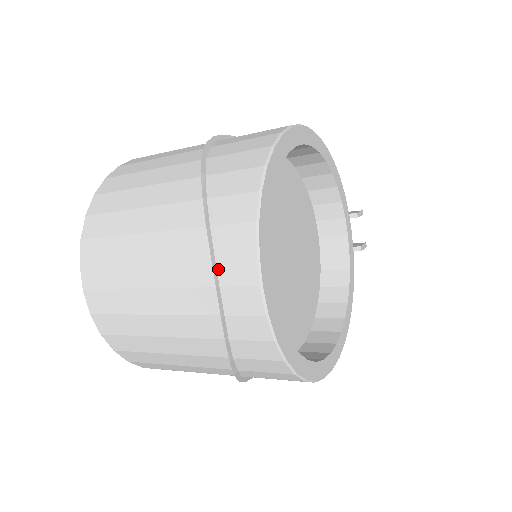
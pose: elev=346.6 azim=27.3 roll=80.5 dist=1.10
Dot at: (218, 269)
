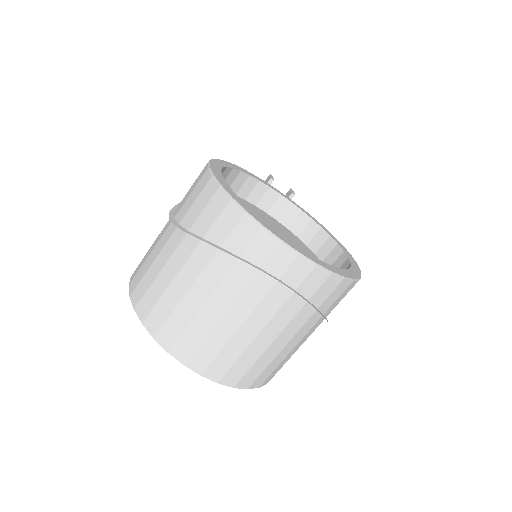
Dot at: (268, 272)
